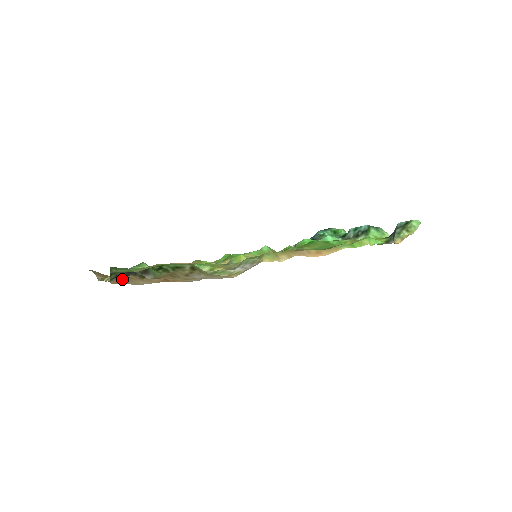
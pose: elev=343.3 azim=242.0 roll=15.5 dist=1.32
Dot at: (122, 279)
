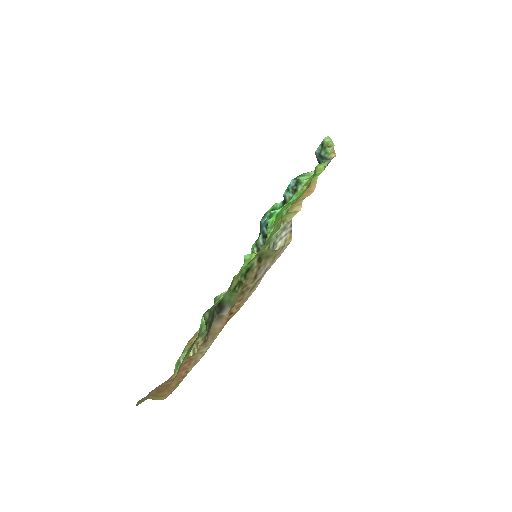
Dot at: (181, 371)
